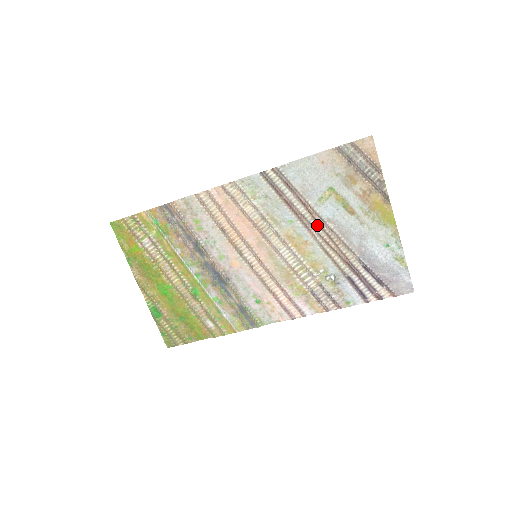
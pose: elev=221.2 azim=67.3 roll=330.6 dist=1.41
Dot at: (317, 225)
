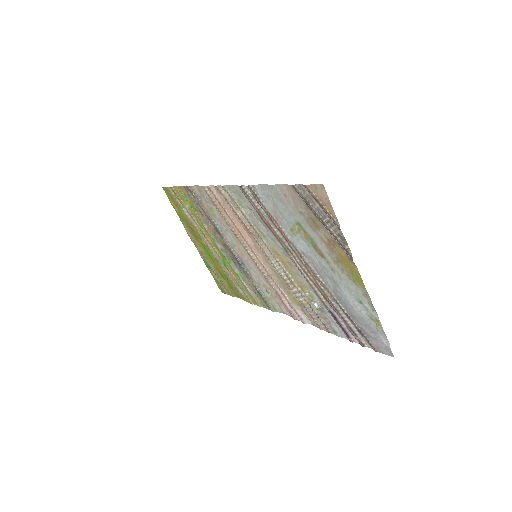
Dot at: (294, 253)
